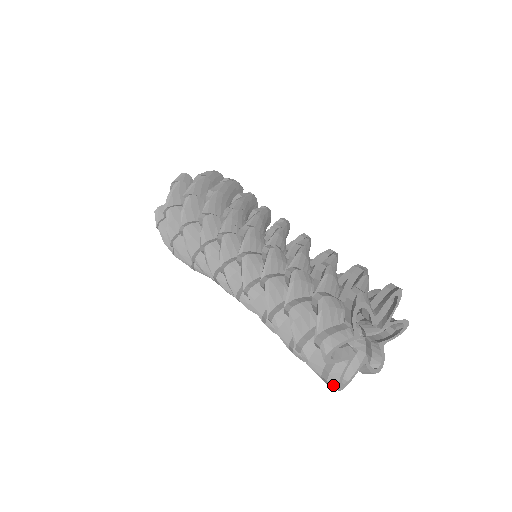
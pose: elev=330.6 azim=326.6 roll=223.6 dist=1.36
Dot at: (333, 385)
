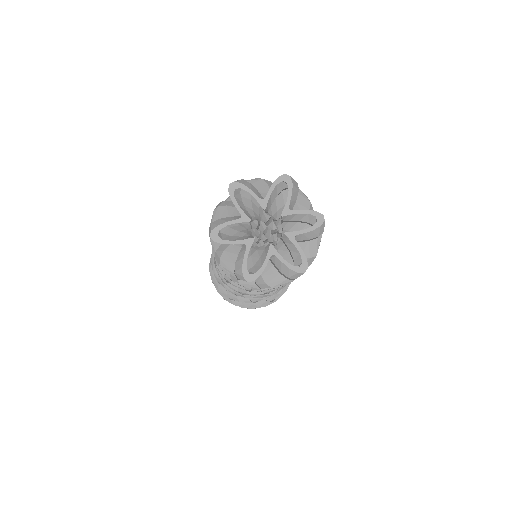
Dot at: (212, 227)
